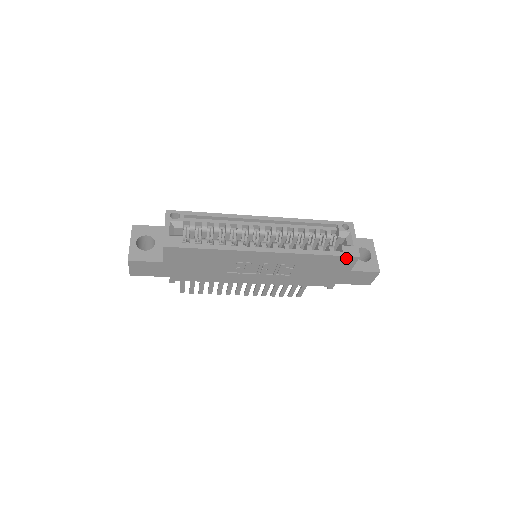
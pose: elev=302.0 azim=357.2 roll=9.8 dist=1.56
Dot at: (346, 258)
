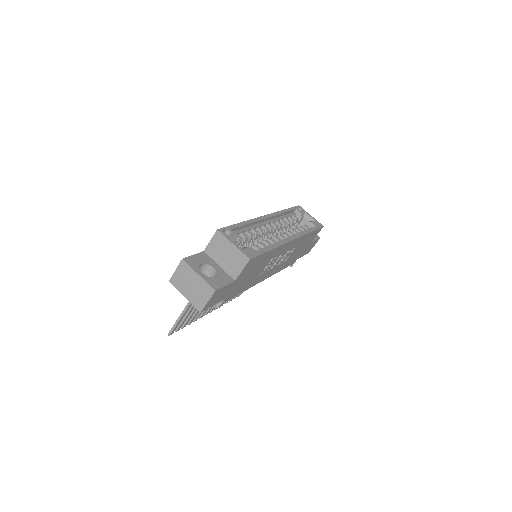
Dot at: (318, 230)
